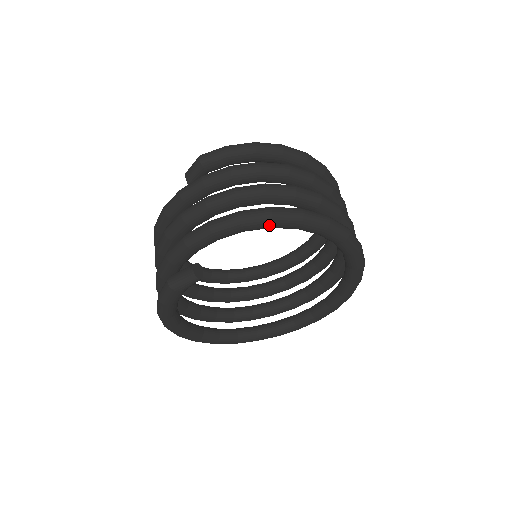
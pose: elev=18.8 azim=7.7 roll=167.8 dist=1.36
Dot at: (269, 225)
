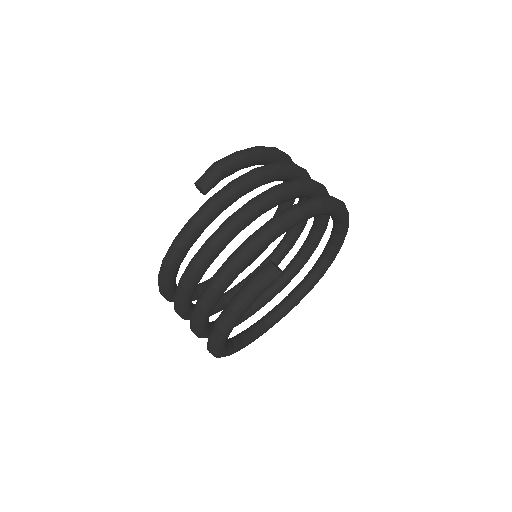
Dot at: (319, 213)
